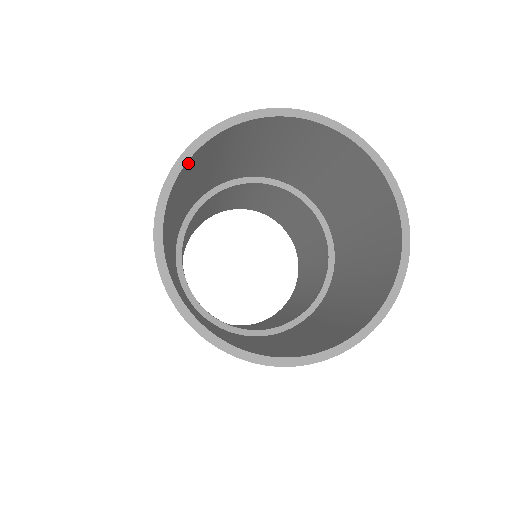
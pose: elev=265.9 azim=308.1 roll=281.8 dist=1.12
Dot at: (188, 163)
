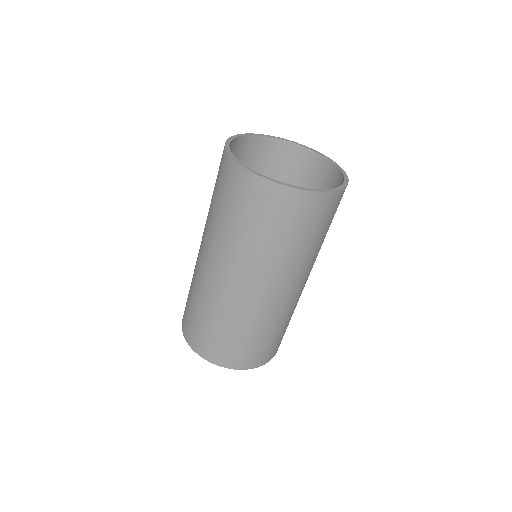
Dot at: (230, 146)
